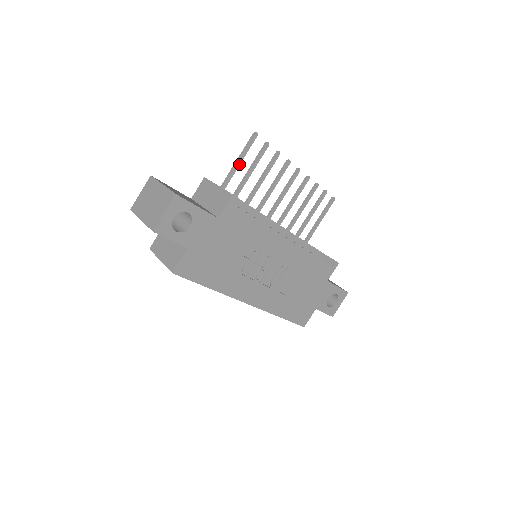
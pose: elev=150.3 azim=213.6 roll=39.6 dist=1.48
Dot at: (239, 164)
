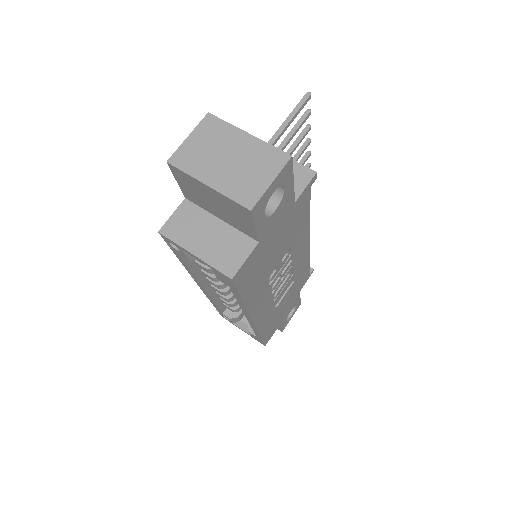
Dot at: (285, 129)
